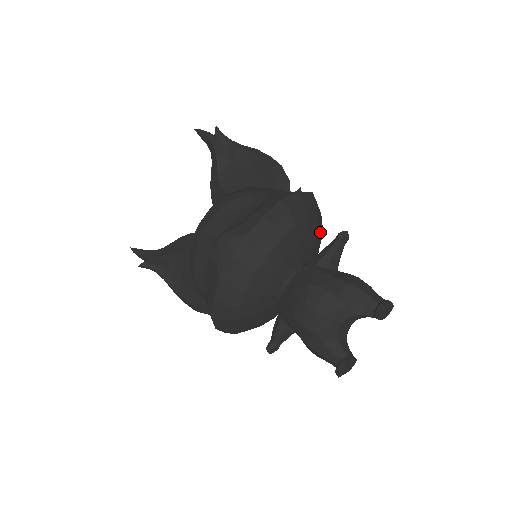
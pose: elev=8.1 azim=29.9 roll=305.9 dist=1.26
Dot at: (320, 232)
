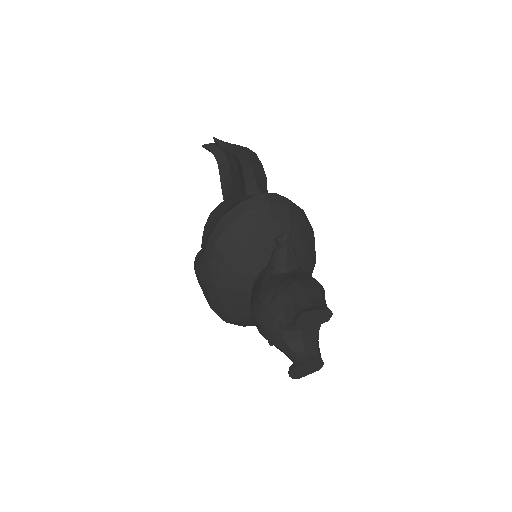
Dot at: (285, 229)
